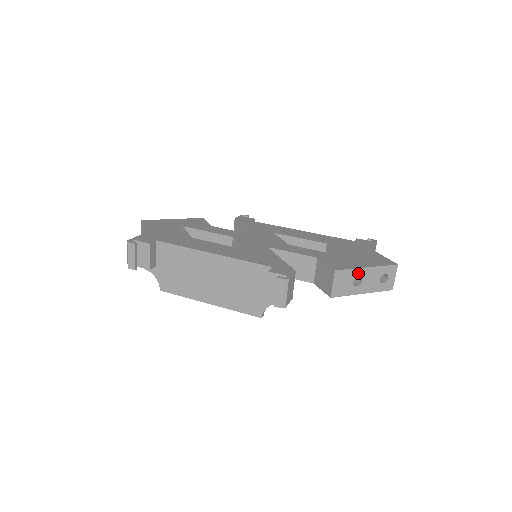
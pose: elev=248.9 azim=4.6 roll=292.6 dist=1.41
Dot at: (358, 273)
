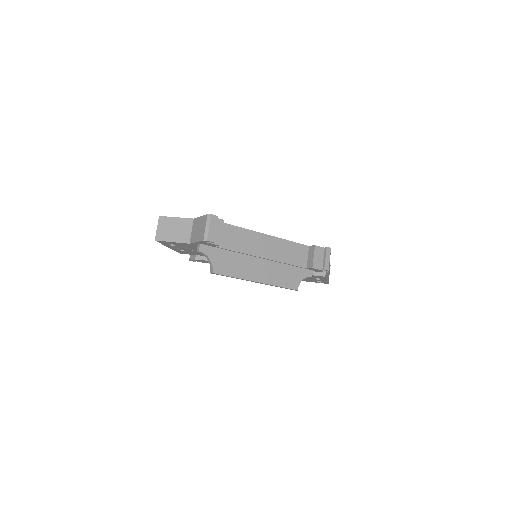
Dot at: occluded
